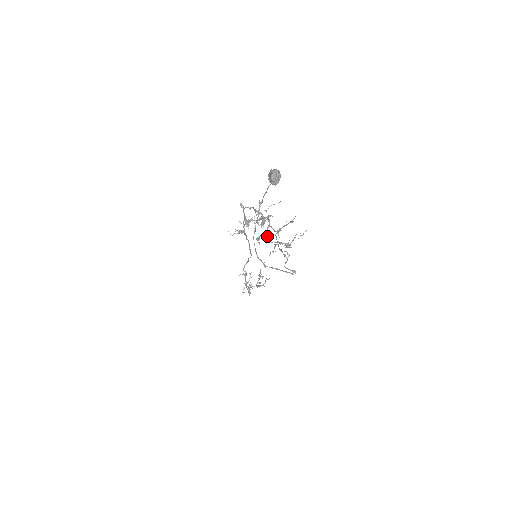
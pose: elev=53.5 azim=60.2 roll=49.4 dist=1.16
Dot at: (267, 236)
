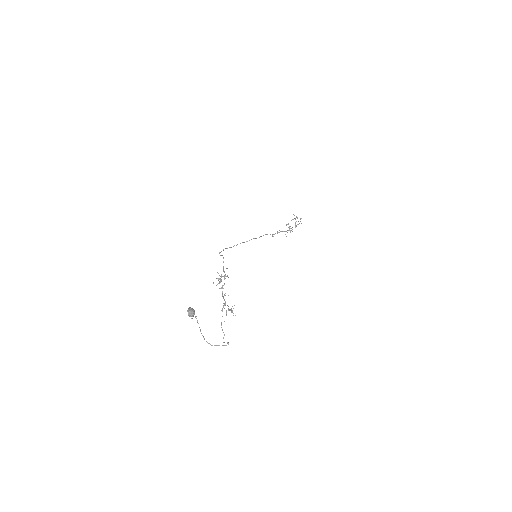
Dot at: (224, 300)
